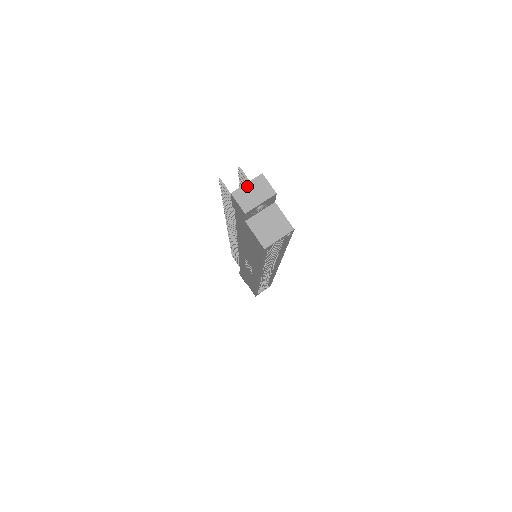
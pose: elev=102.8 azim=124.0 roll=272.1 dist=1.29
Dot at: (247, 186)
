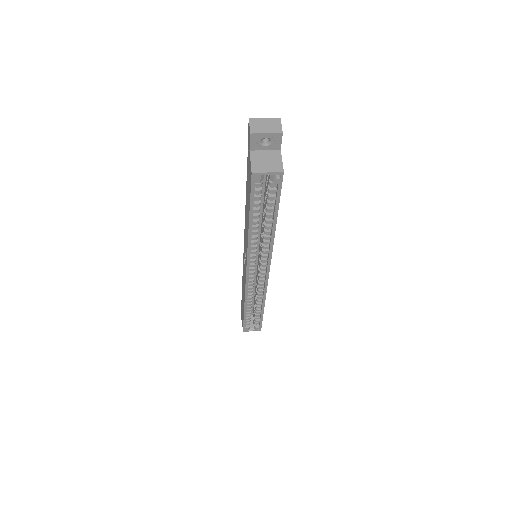
Dot at: (264, 120)
